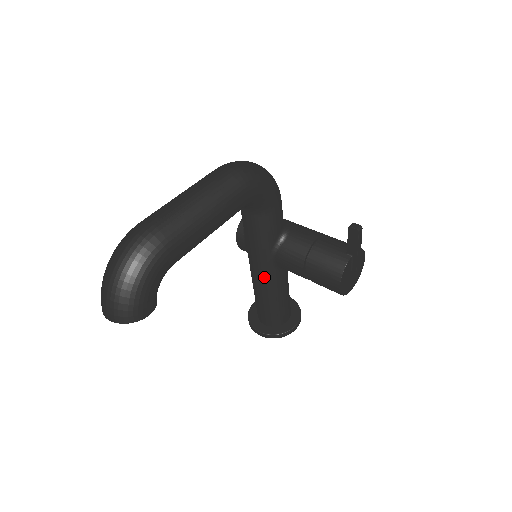
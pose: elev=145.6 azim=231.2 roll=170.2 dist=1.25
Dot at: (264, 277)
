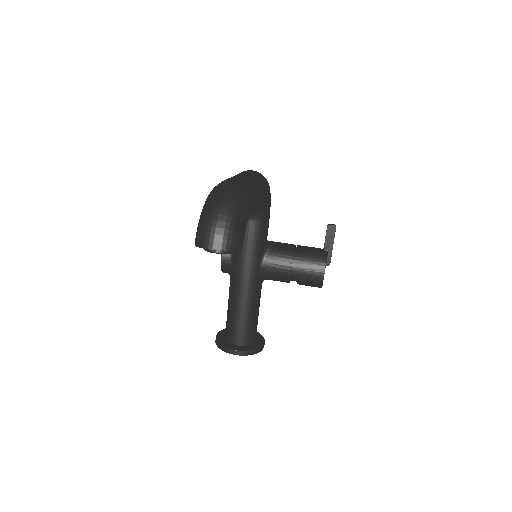
Dot at: (250, 286)
